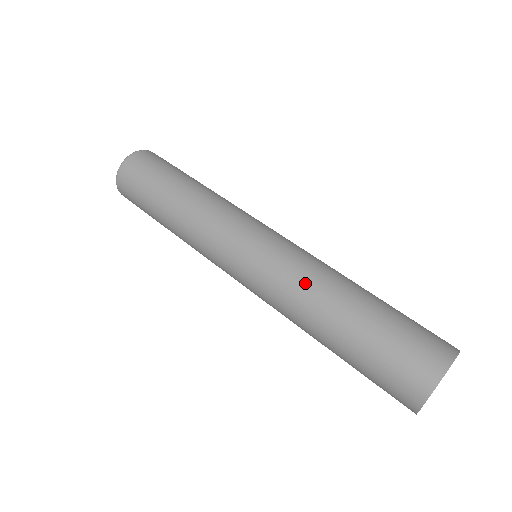
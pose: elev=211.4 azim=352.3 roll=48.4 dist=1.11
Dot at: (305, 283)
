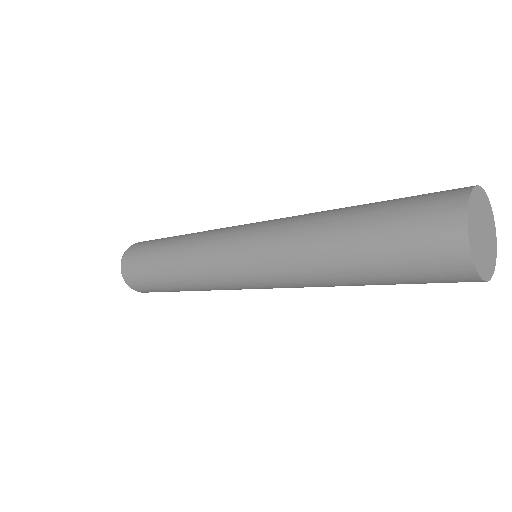
Dot at: (296, 228)
